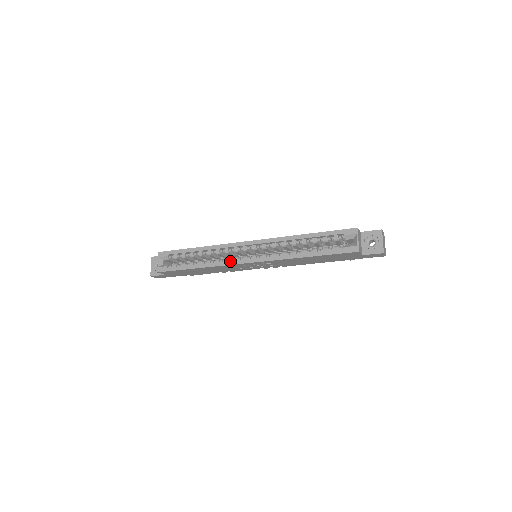
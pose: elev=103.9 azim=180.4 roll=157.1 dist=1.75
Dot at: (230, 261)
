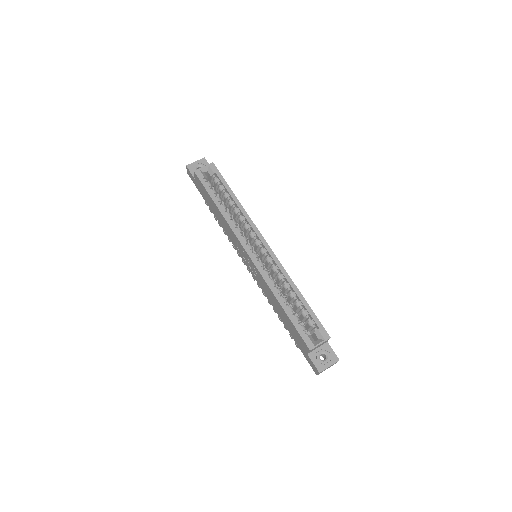
Dot at: (240, 235)
